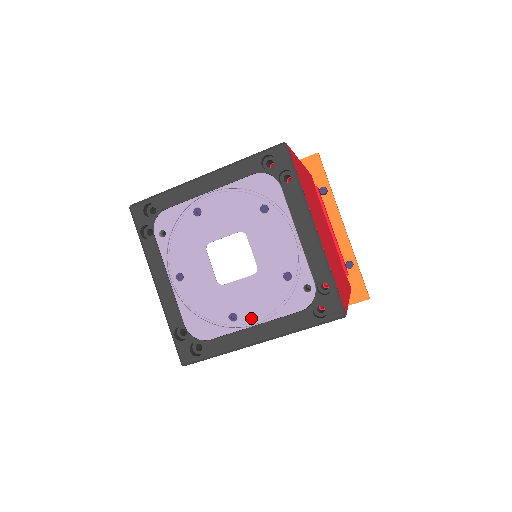
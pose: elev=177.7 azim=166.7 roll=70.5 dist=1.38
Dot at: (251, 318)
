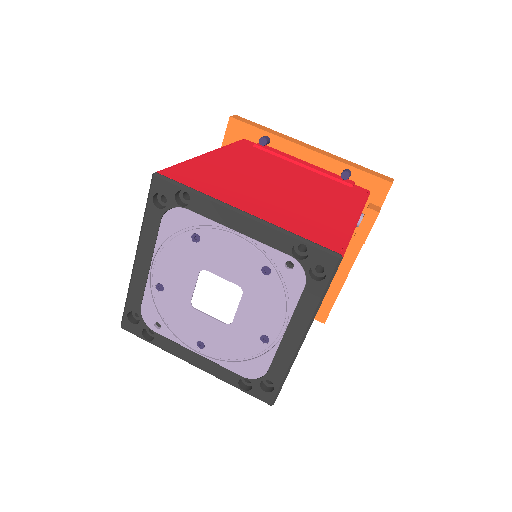
Dot at: (277, 328)
